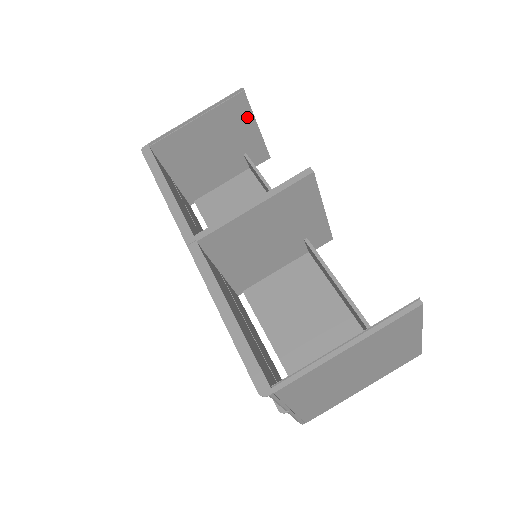
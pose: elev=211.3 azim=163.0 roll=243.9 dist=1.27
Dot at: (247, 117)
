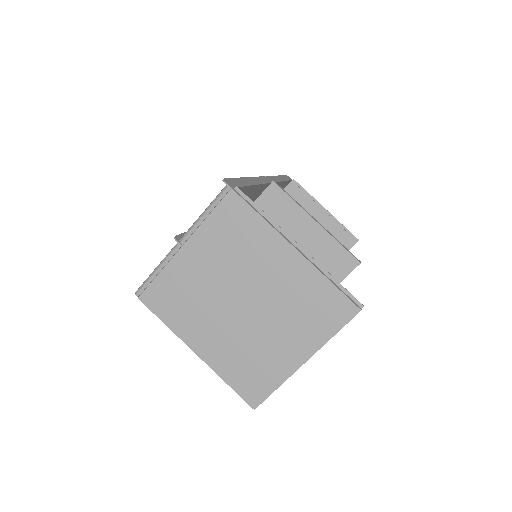
Dot at: occluded
